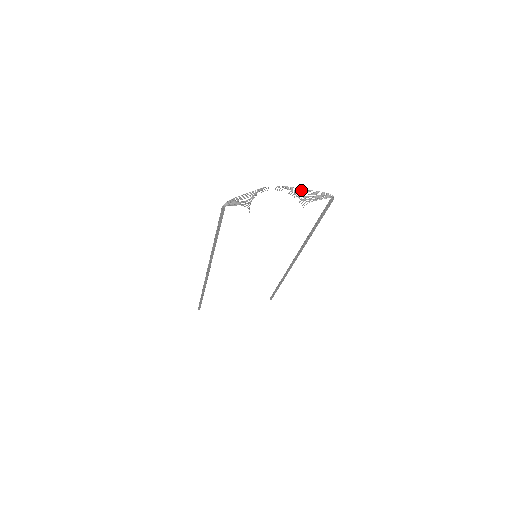
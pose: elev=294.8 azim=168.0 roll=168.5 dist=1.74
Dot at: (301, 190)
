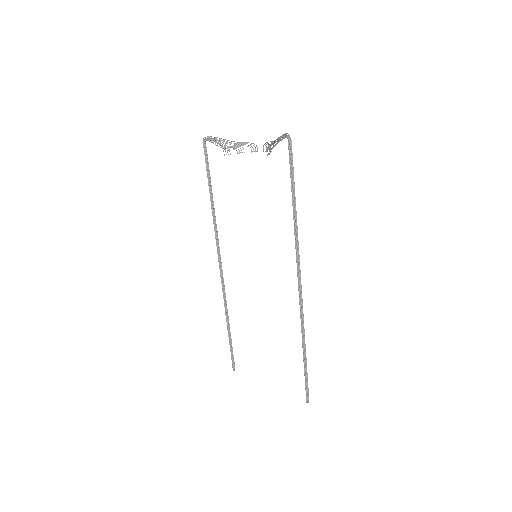
Dot at: occluded
